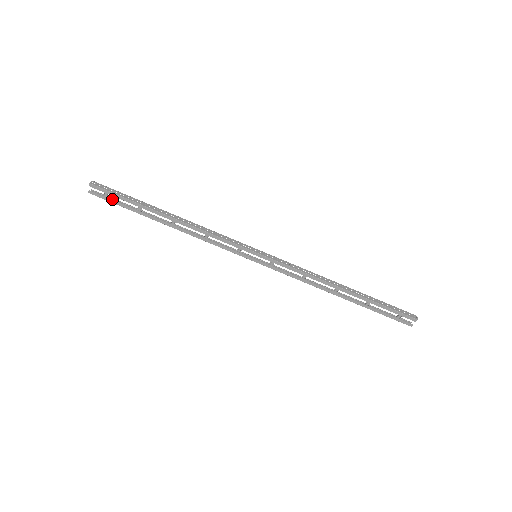
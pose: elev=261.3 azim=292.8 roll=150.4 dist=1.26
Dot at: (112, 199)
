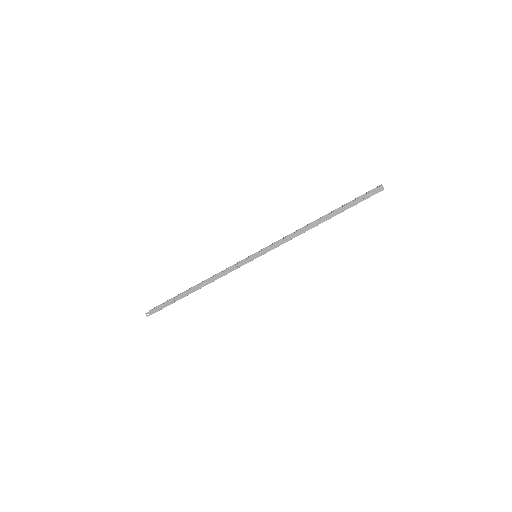
Dot at: (161, 304)
